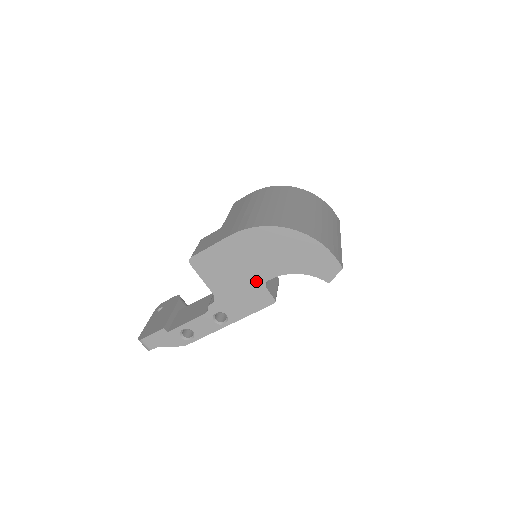
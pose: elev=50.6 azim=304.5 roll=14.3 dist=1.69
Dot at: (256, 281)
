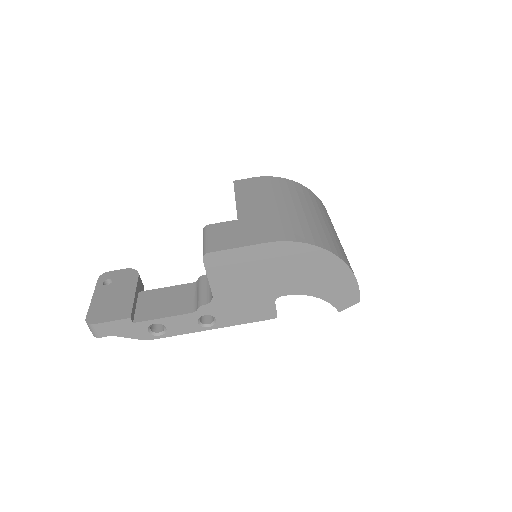
Dot at: (268, 294)
